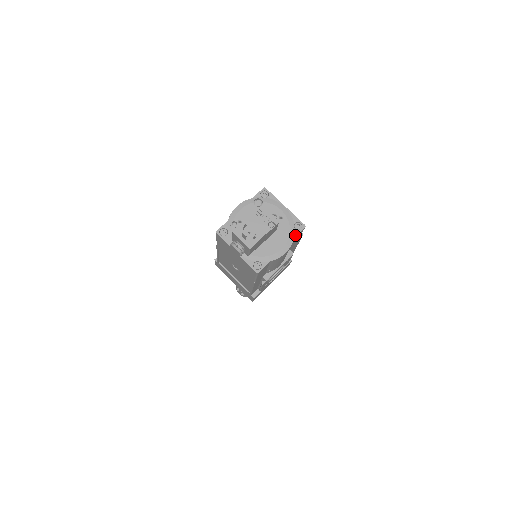
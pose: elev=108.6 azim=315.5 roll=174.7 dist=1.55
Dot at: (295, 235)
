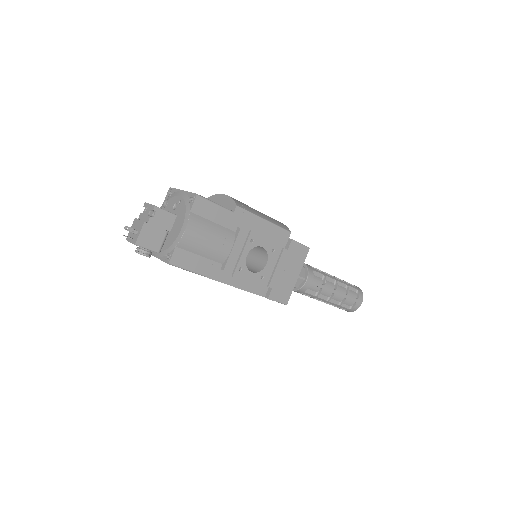
Dot at: (190, 209)
